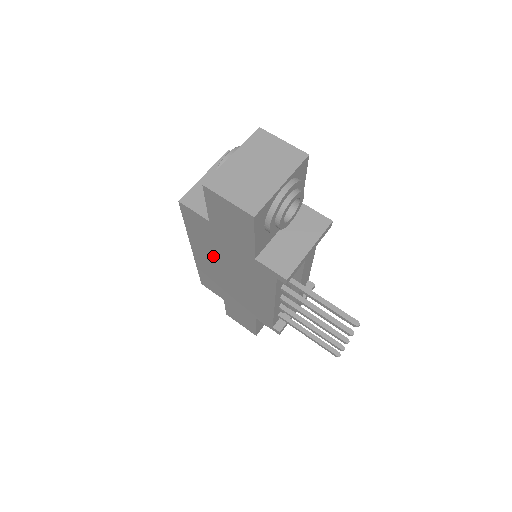
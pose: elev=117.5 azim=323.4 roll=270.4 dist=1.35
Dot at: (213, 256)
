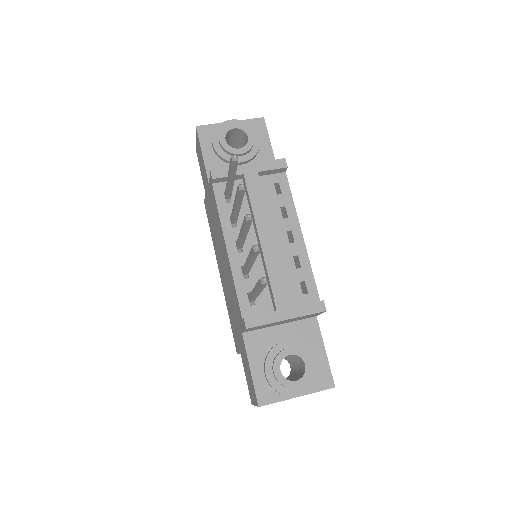
Dot at: occluded
